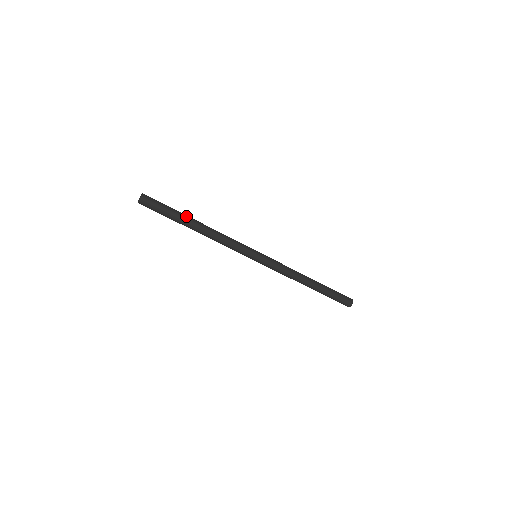
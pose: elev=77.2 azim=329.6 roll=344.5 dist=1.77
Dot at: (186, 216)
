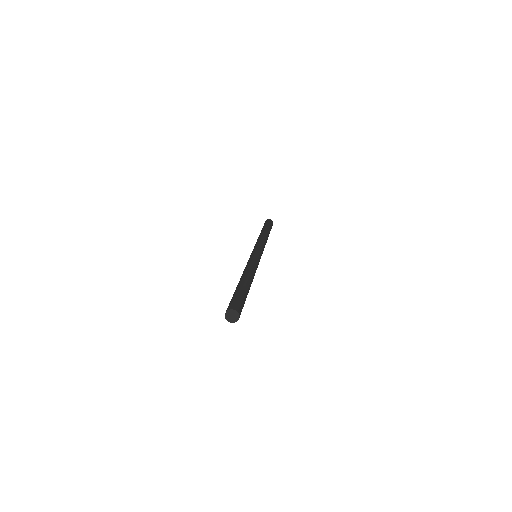
Dot at: occluded
